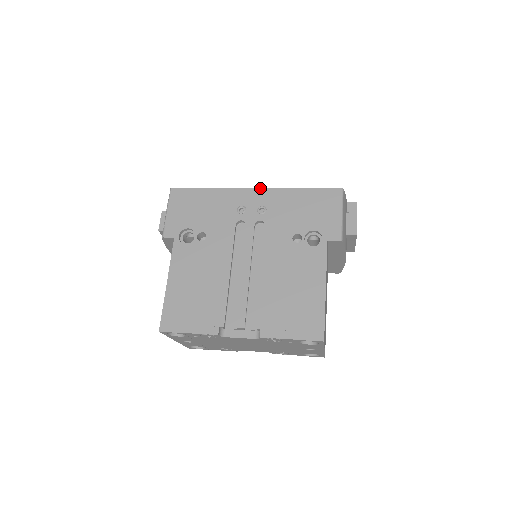
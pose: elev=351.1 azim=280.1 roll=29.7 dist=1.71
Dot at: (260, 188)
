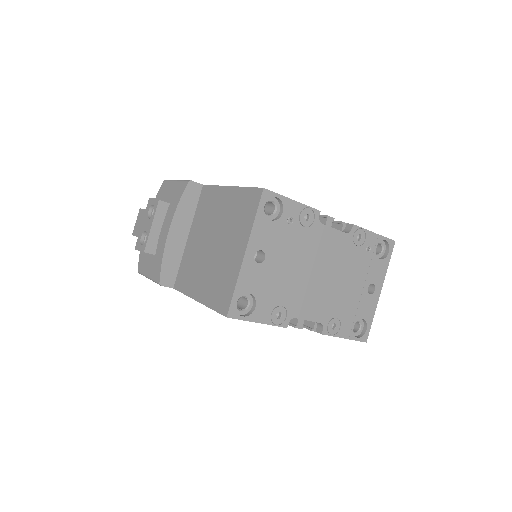
Dot at: occluded
